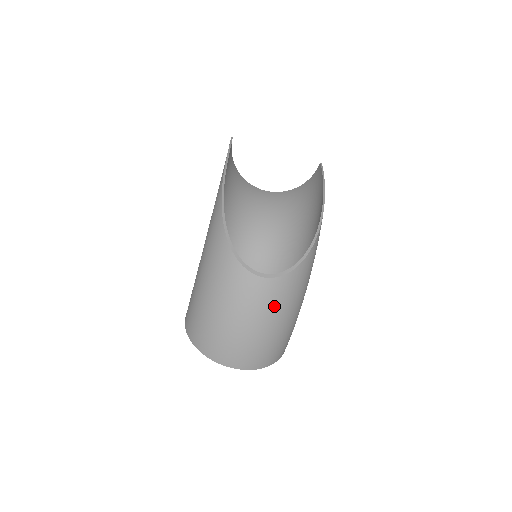
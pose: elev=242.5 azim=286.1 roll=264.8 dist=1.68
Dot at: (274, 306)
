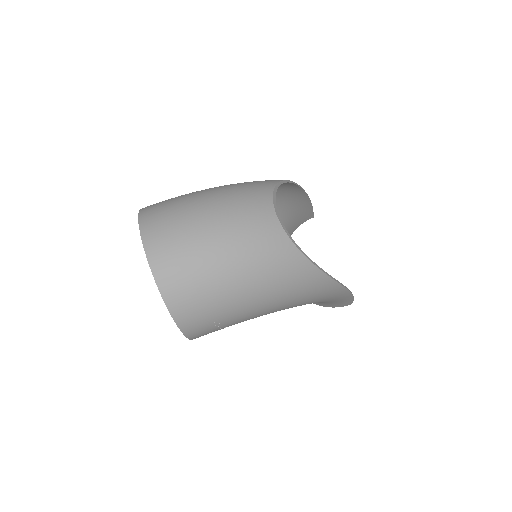
Dot at: (256, 248)
